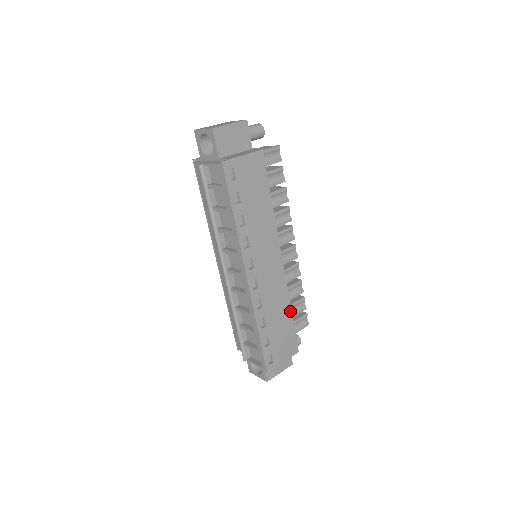
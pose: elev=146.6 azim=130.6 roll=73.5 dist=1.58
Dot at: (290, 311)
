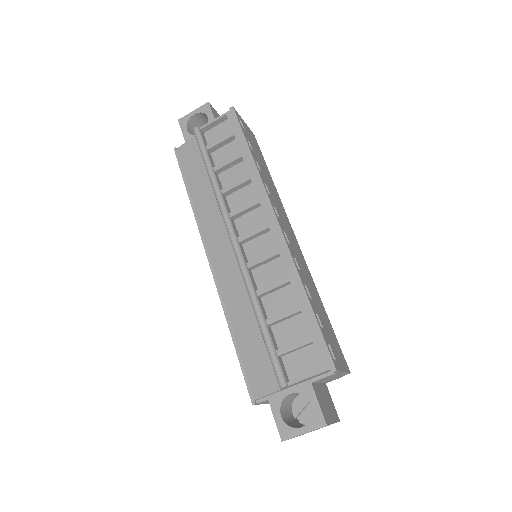
Dot at: (323, 306)
